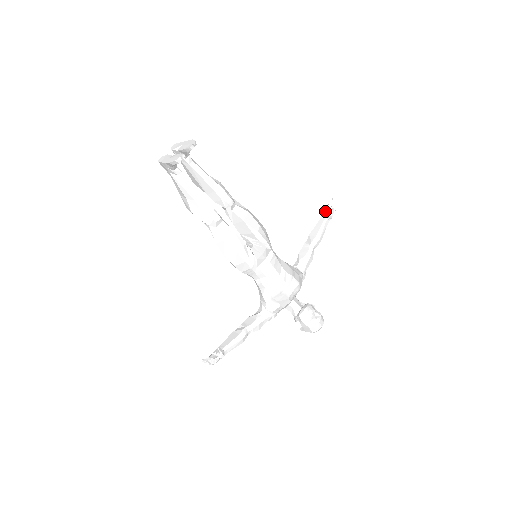
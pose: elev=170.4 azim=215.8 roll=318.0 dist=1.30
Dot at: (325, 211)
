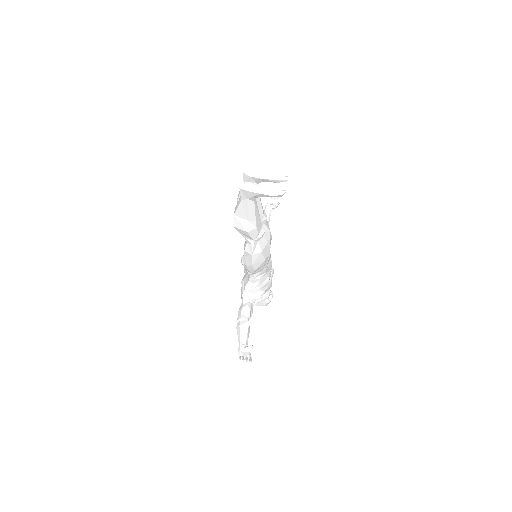
Dot at: (268, 203)
